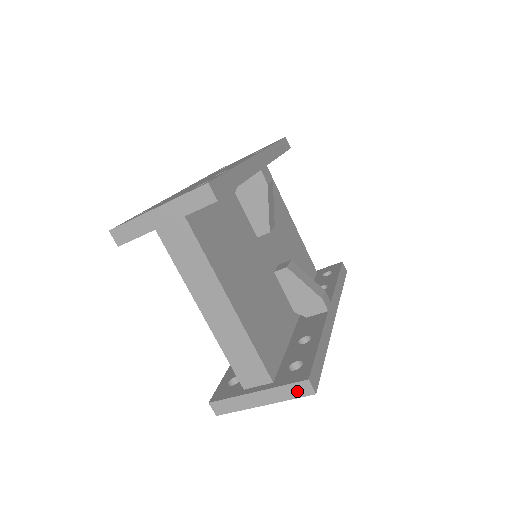
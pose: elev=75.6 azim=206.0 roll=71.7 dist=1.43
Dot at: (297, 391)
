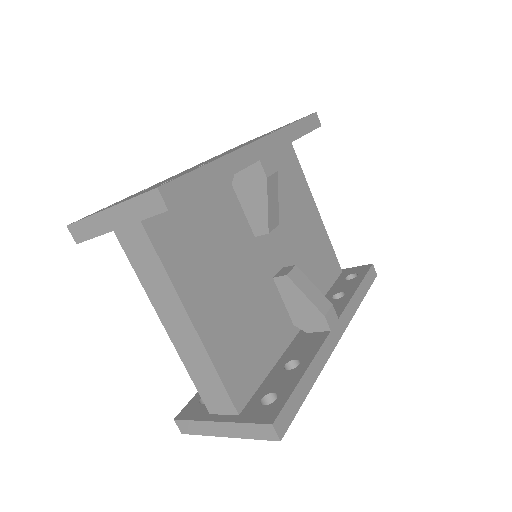
Dot at: (260, 433)
